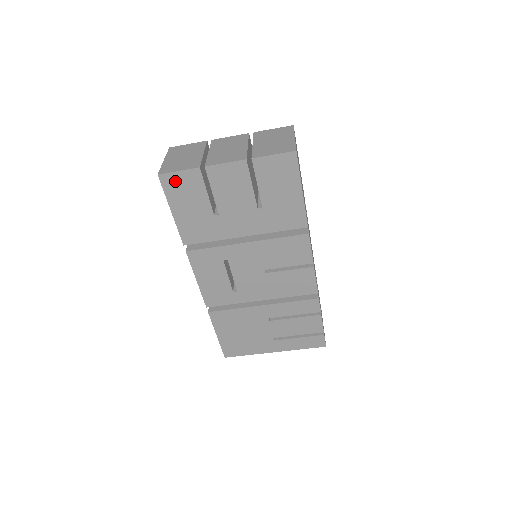
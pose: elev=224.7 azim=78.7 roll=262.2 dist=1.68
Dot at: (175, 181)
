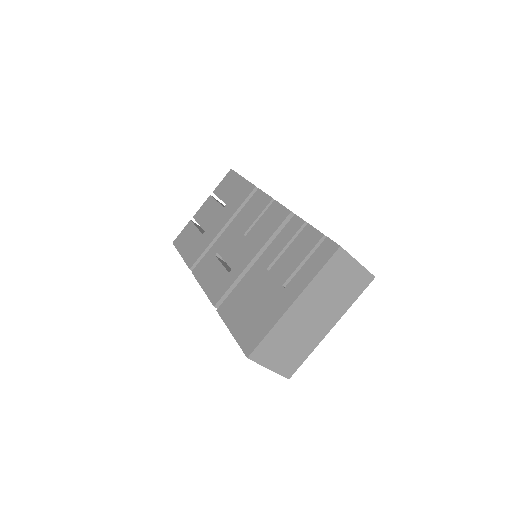
Dot at: (181, 238)
